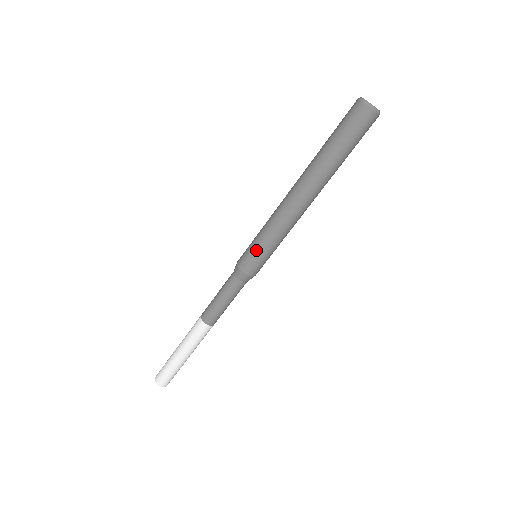
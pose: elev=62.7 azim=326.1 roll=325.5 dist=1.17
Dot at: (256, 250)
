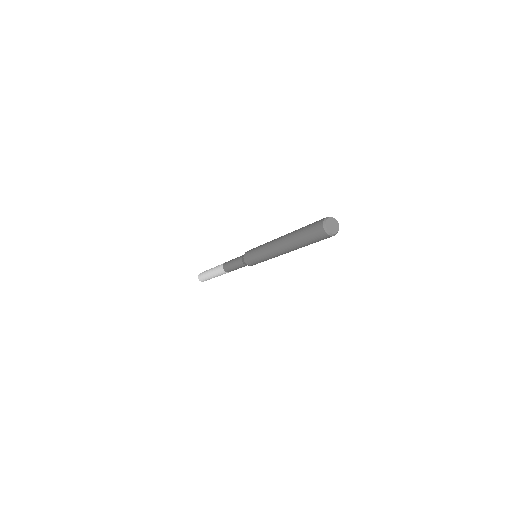
Dot at: (256, 261)
